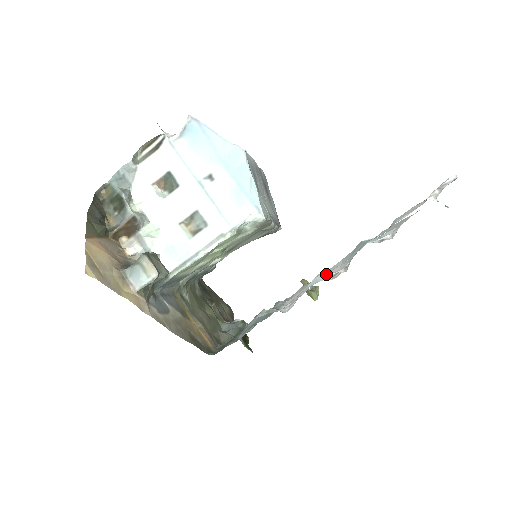
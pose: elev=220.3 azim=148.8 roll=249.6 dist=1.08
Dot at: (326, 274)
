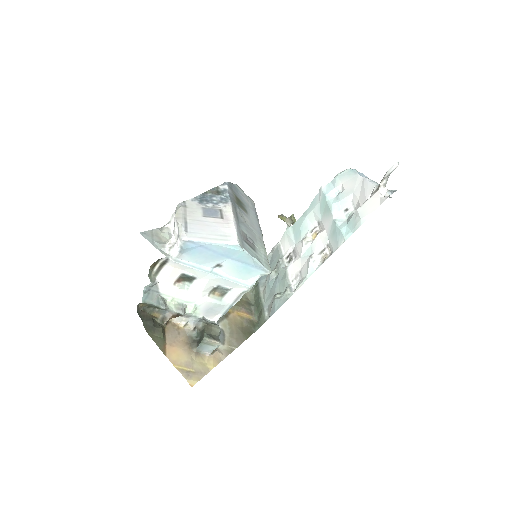
Dot at: (312, 248)
